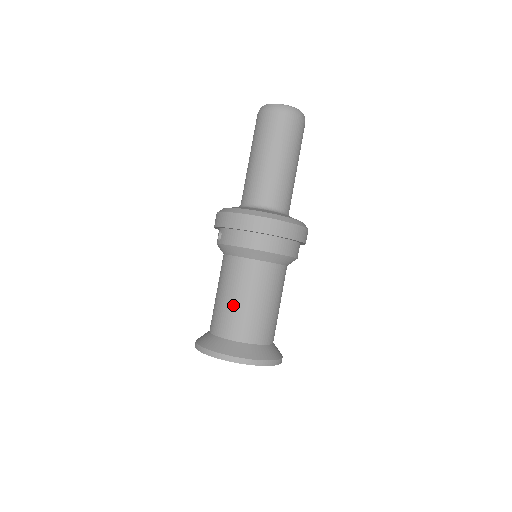
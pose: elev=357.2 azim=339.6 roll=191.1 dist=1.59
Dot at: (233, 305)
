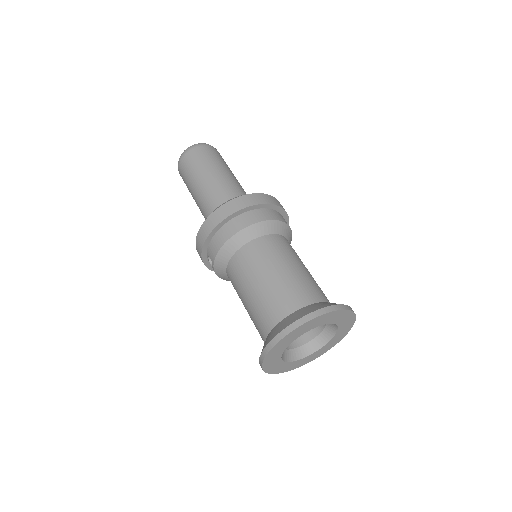
Dot at: (259, 292)
